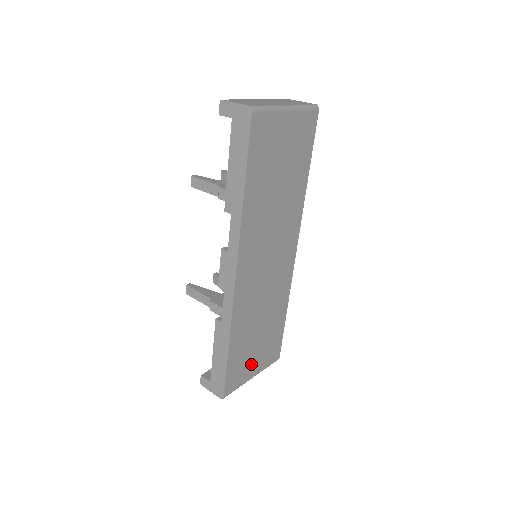
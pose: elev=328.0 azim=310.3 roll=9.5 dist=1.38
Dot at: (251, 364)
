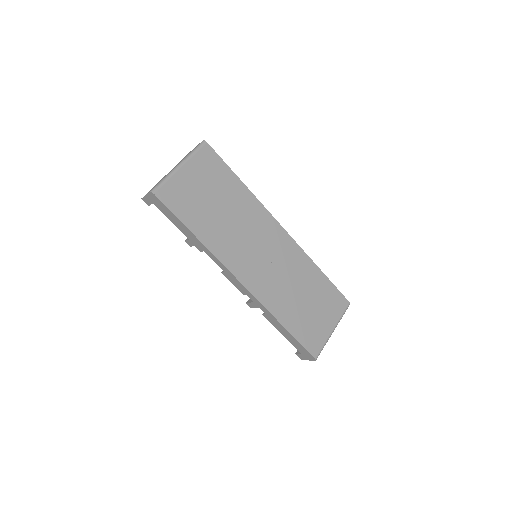
Dot at: (321, 323)
